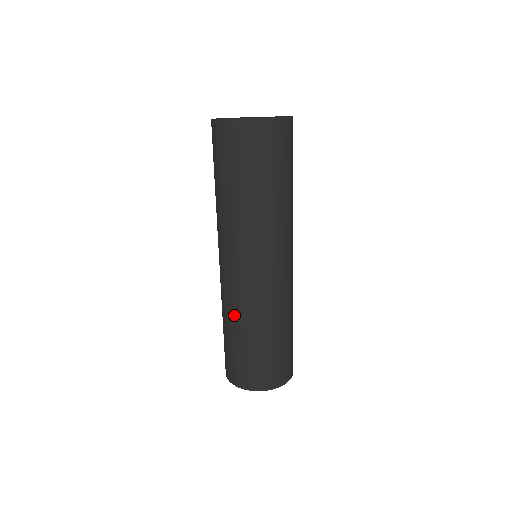
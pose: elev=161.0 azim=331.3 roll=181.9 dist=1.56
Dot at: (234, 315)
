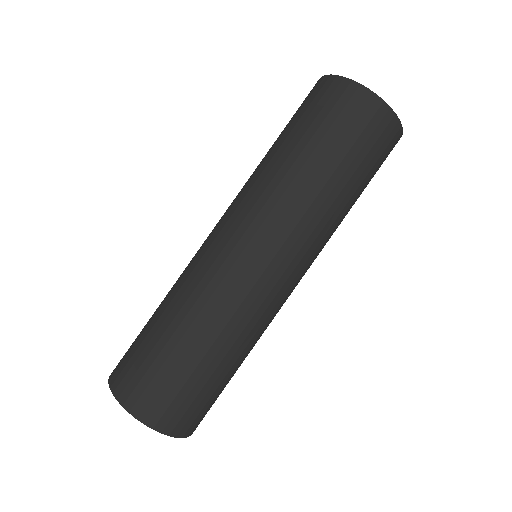
Dot at: (188, 300)
